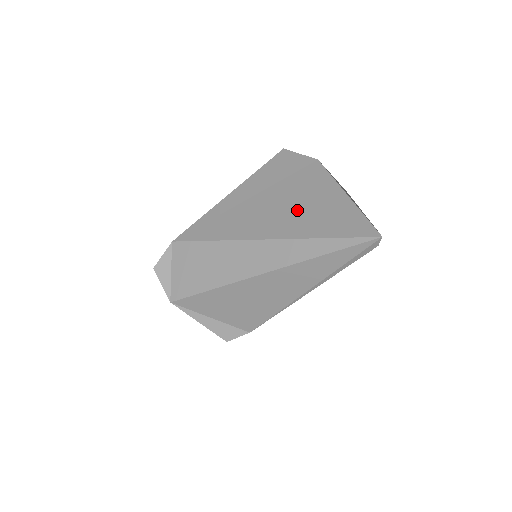
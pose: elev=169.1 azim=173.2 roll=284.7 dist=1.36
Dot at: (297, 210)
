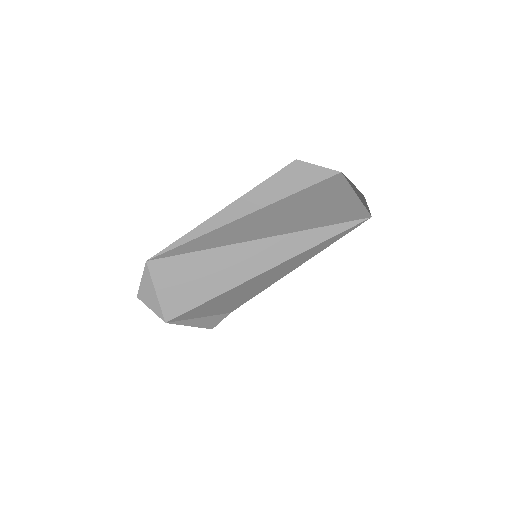
Dot at: (304, 211)
